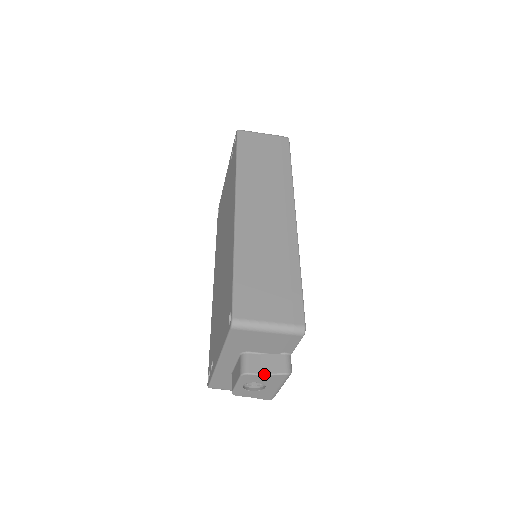
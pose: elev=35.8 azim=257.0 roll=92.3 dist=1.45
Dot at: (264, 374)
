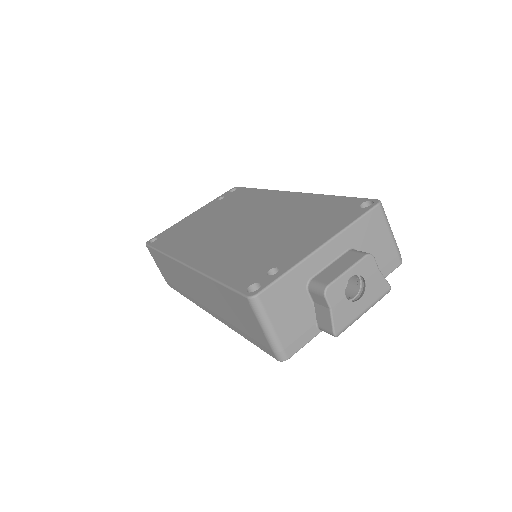
Dot at: occluded
